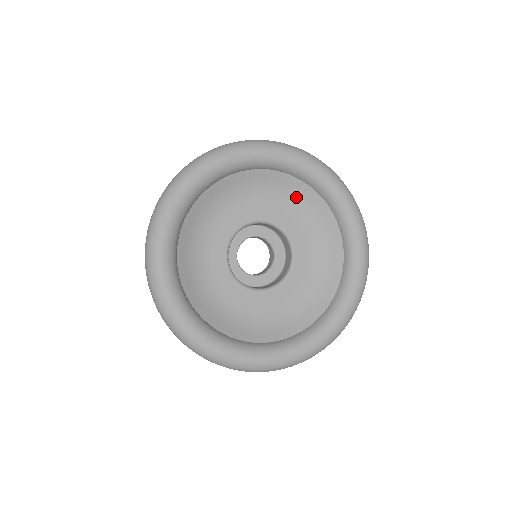
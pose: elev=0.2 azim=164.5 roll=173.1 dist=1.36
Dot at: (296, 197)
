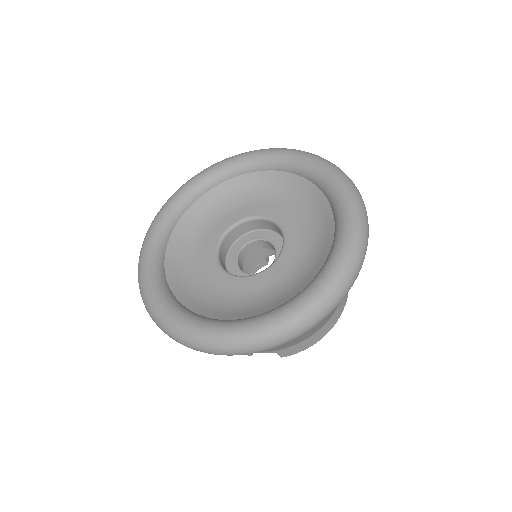
Dot at: (285, 189)
